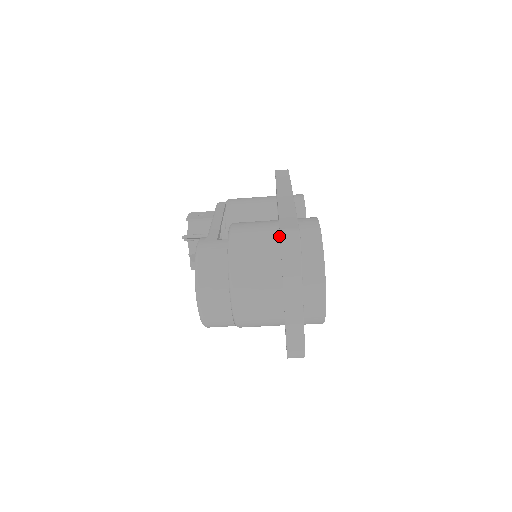
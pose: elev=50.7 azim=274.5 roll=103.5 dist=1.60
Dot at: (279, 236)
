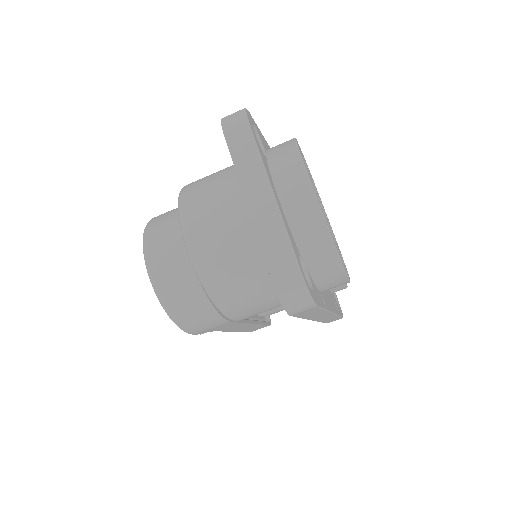
Dot at: occluded
